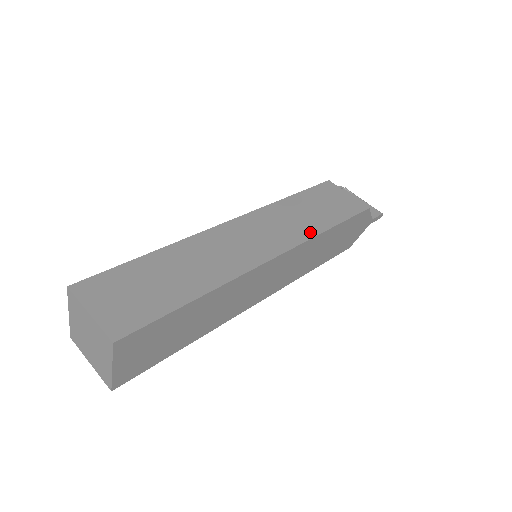
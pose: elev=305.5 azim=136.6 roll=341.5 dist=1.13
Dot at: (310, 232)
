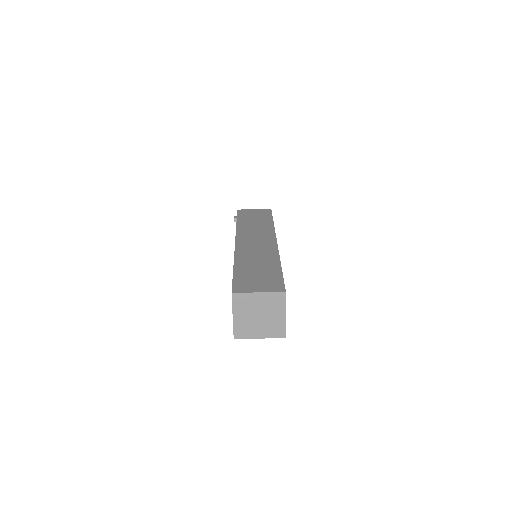
Dot at: (270, 227)
